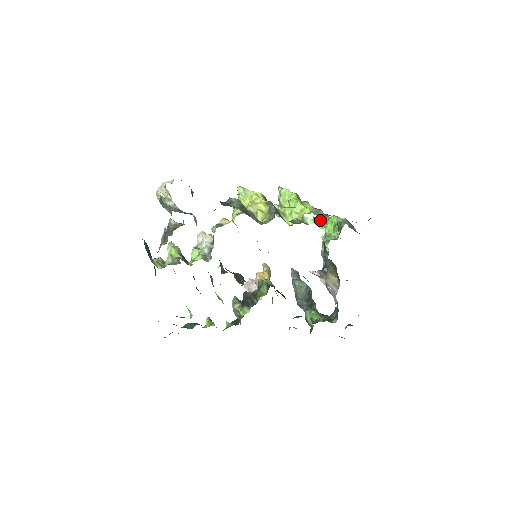
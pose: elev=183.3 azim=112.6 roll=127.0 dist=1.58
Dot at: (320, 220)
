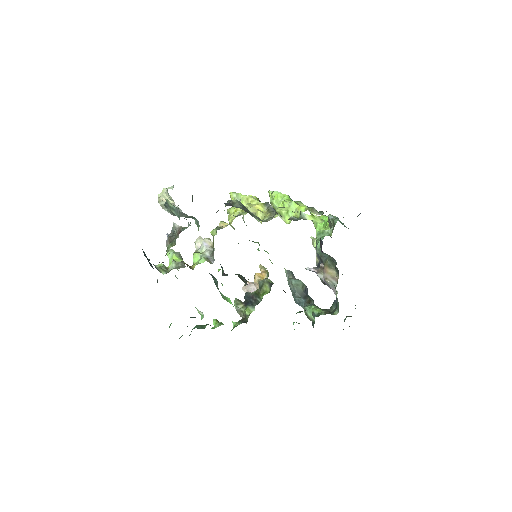
Dot at: (317, 216)
